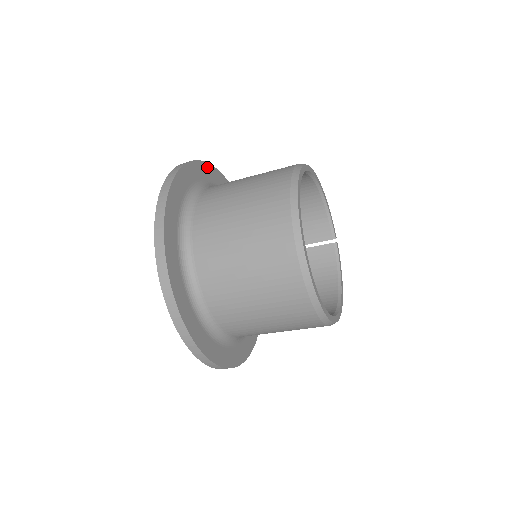
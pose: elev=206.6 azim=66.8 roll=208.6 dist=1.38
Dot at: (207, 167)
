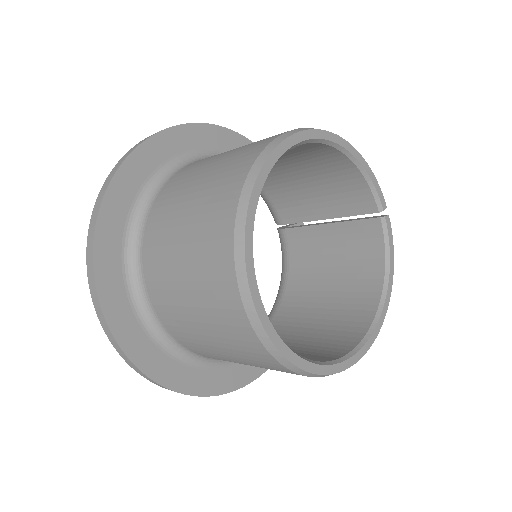
Dot at: (184, 131)
